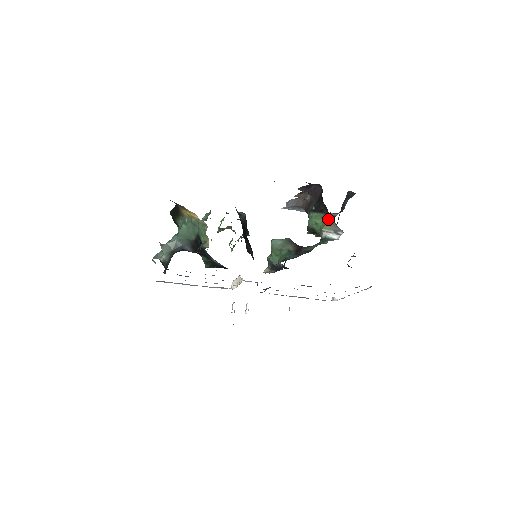
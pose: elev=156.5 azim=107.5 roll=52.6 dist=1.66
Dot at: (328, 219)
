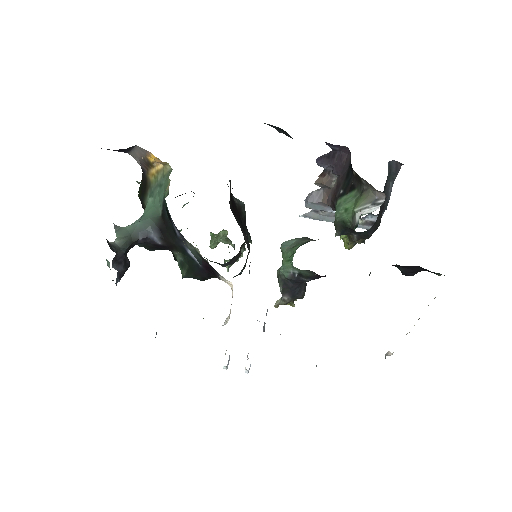
Dot at: (362, 191)
